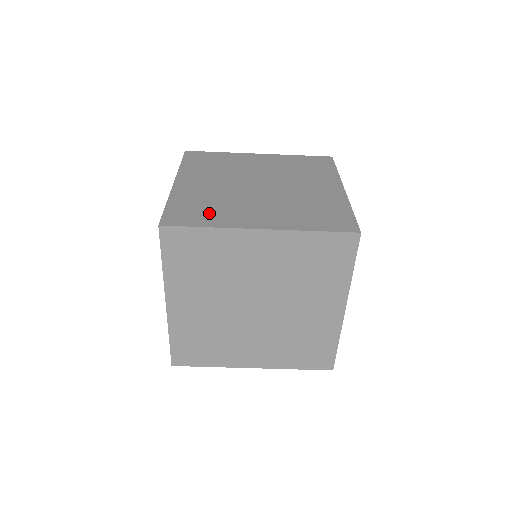
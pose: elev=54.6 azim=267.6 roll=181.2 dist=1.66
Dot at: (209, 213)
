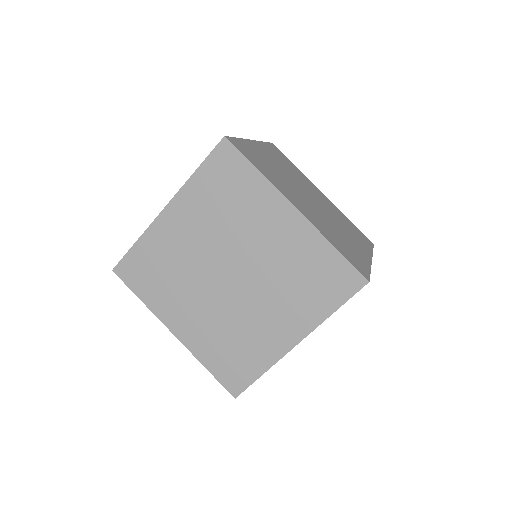
Dot at: occluded
